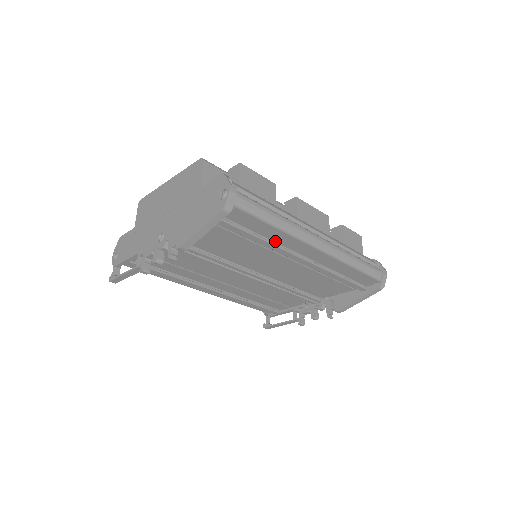
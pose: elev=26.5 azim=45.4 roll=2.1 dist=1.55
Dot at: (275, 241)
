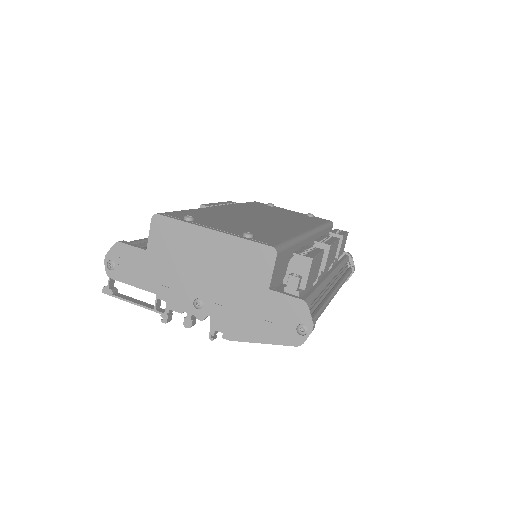
Dot at: occluded
